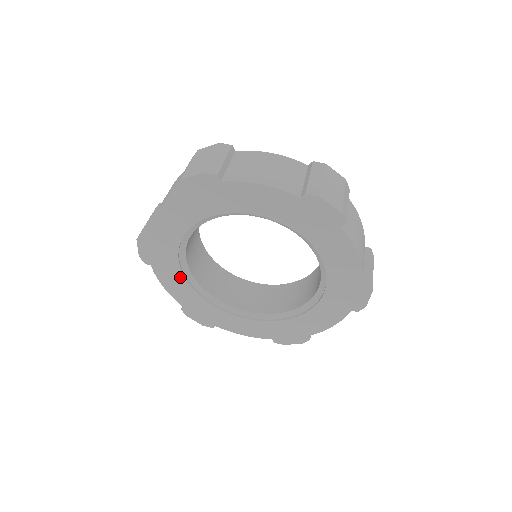
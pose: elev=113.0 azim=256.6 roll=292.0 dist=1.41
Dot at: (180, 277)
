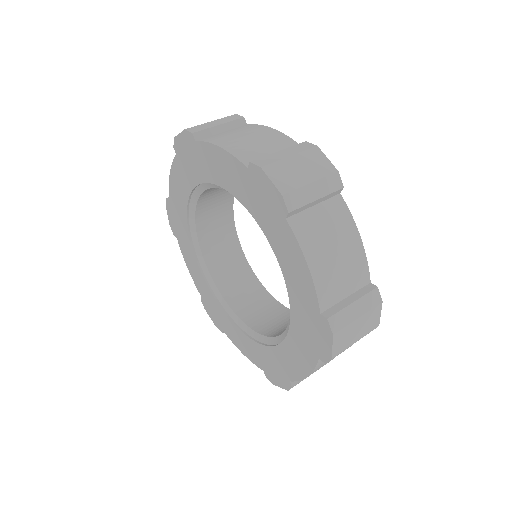
Dot at: (194, 258)
